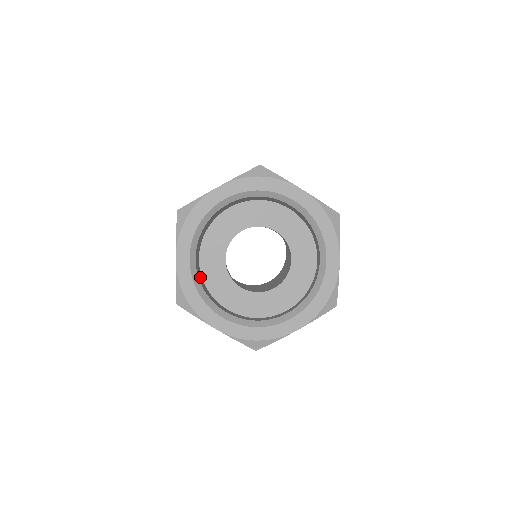
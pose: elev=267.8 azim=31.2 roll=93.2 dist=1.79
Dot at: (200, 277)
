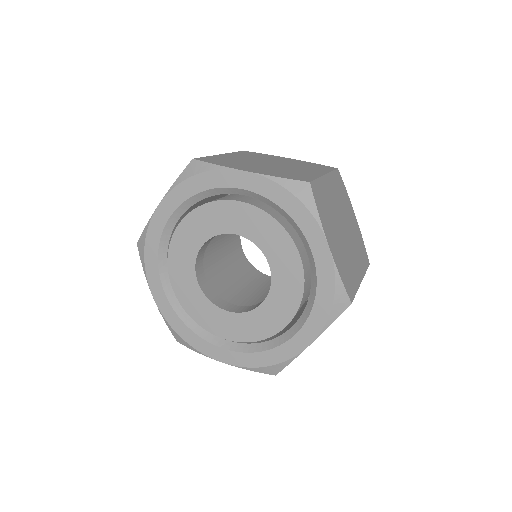
Dot at: occluded
